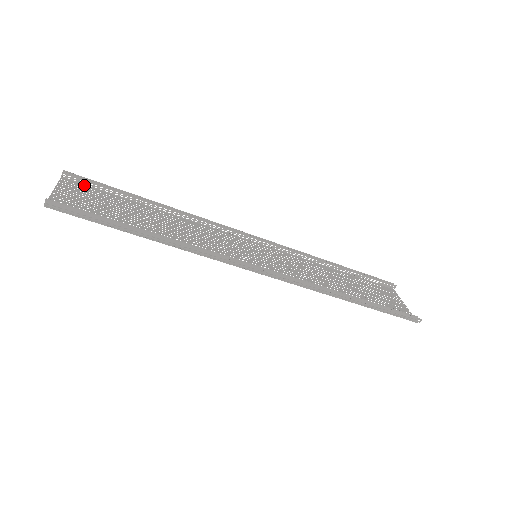
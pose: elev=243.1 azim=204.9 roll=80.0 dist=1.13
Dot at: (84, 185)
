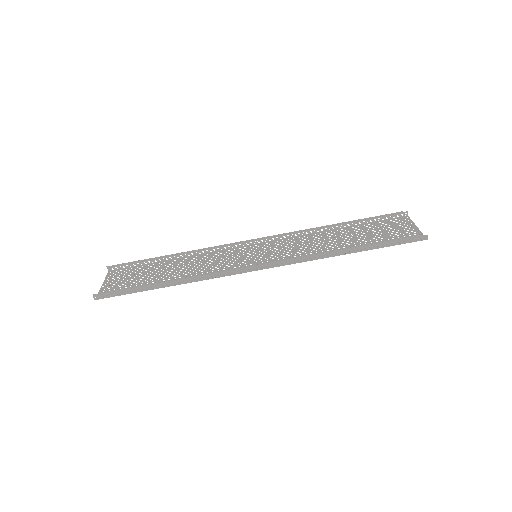
Dot at: (124, 269)
